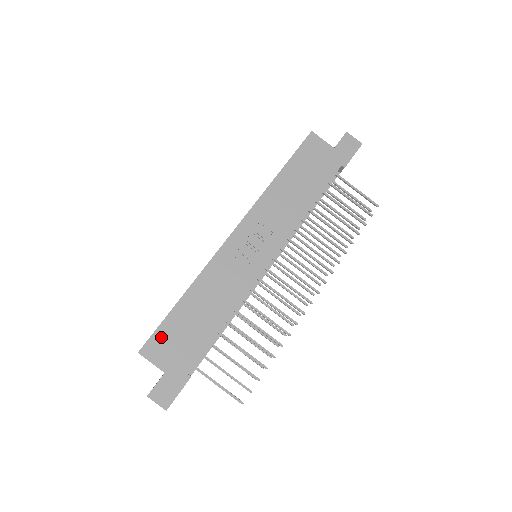
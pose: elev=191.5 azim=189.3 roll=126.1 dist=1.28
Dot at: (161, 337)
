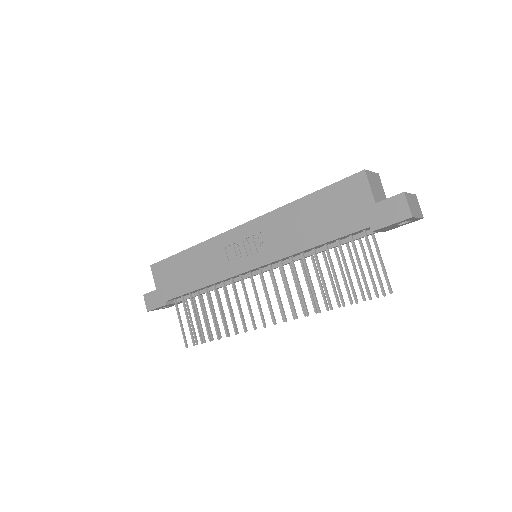
Dot at: (164, 266)
